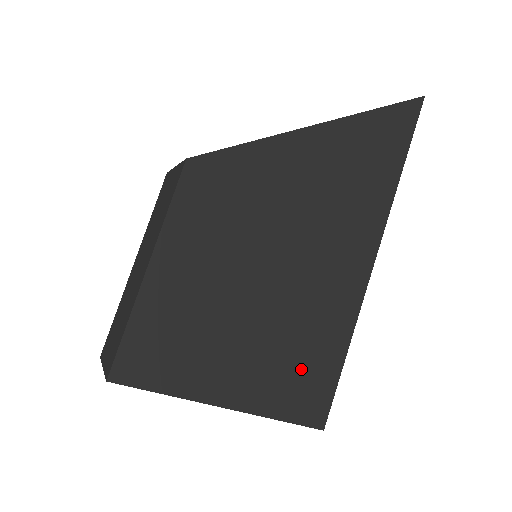
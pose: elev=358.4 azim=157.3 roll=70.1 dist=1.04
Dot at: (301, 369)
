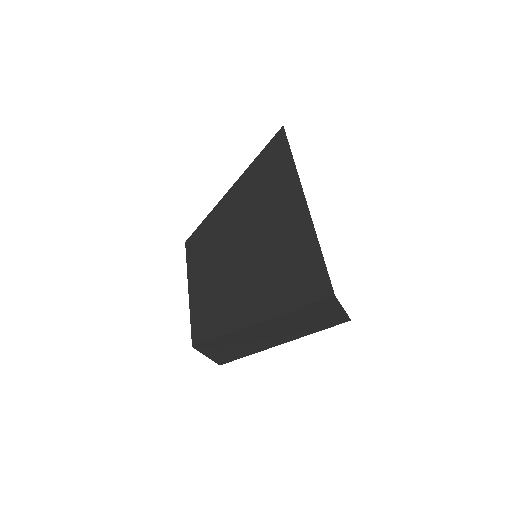
Dot at: (295, 276)
